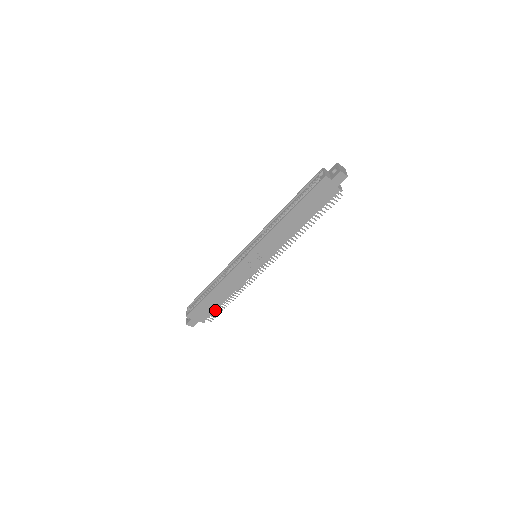
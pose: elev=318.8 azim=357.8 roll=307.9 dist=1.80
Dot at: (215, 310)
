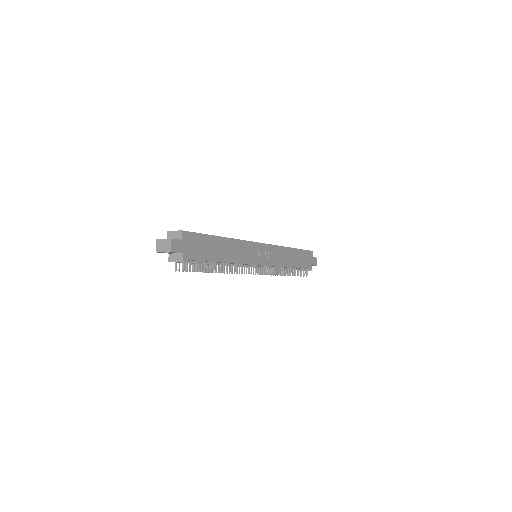
Dot at: (205, 260)
